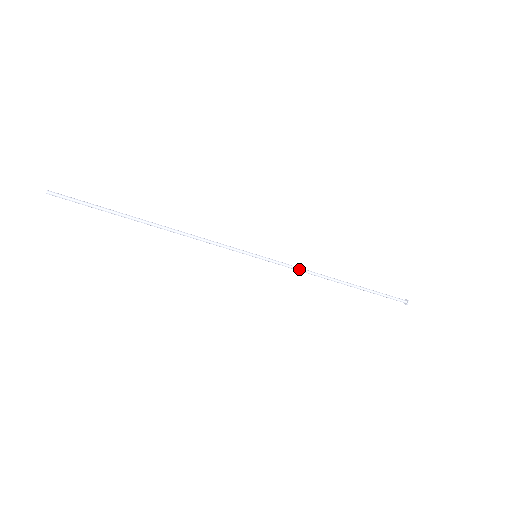
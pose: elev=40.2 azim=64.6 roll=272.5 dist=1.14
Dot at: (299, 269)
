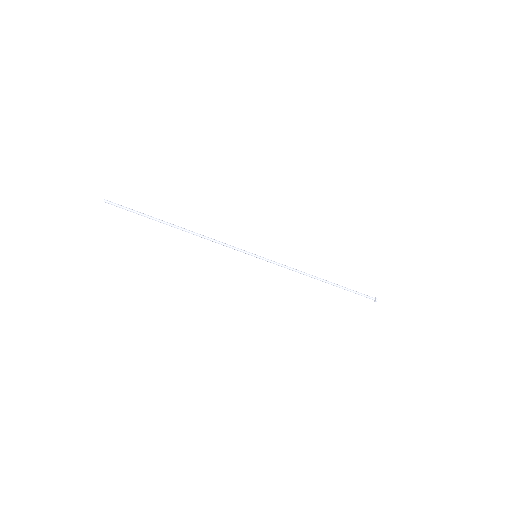
Dot at: (289, 268)
